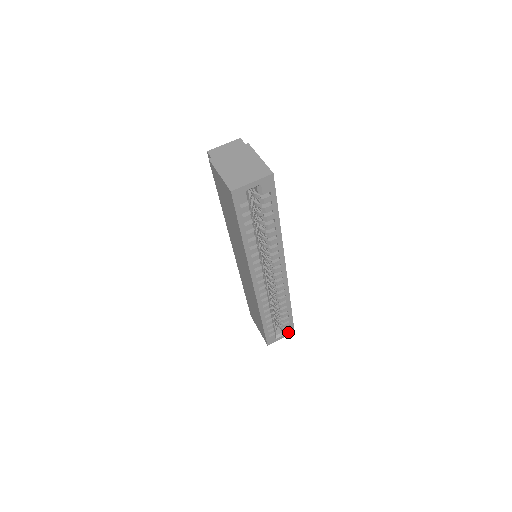
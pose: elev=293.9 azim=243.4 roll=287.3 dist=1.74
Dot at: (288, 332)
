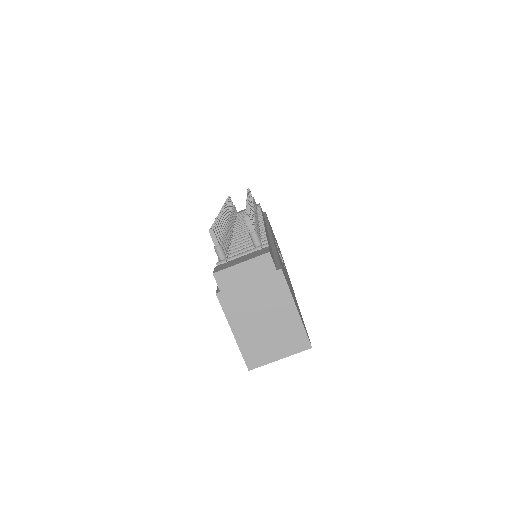
Dot at: occluded
